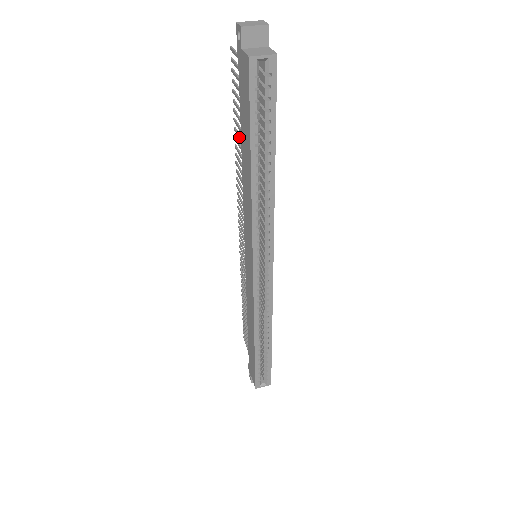
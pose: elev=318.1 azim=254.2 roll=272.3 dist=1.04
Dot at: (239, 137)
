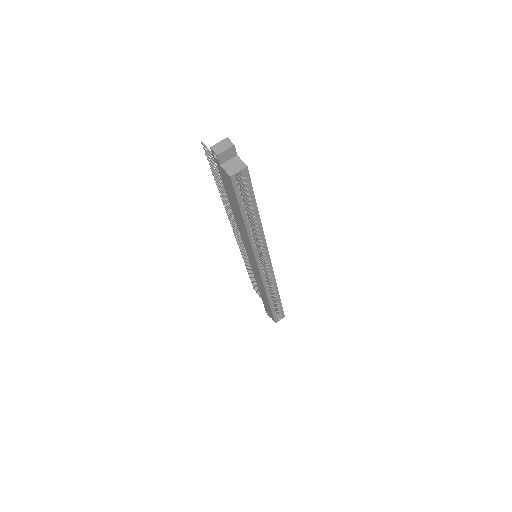
Dot at: (224, 193)
